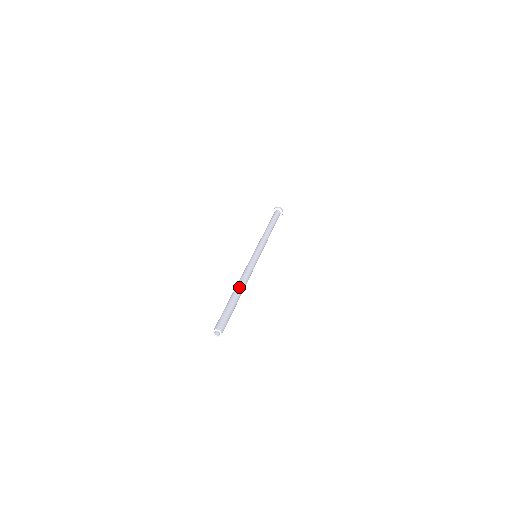
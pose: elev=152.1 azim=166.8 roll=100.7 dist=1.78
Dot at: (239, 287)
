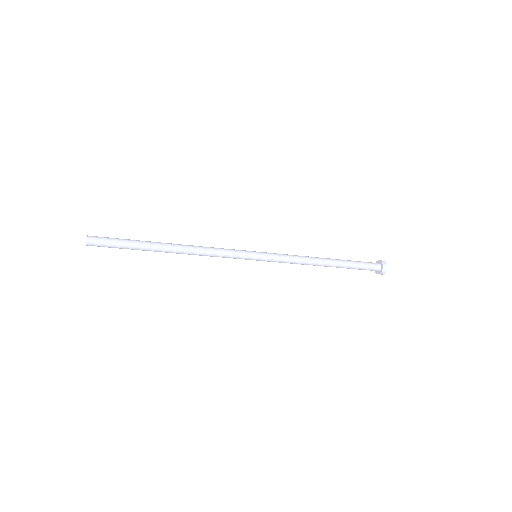
Dot at: occluded
